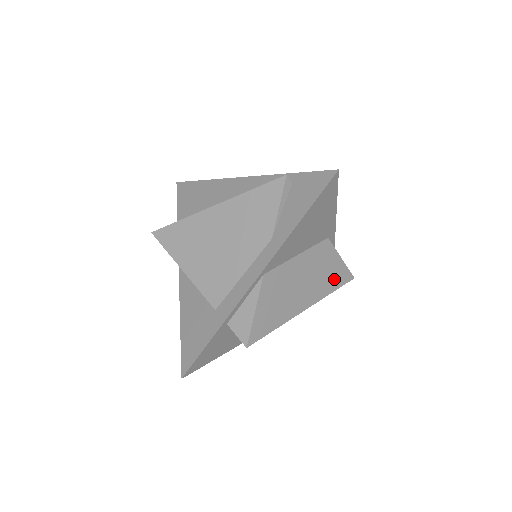
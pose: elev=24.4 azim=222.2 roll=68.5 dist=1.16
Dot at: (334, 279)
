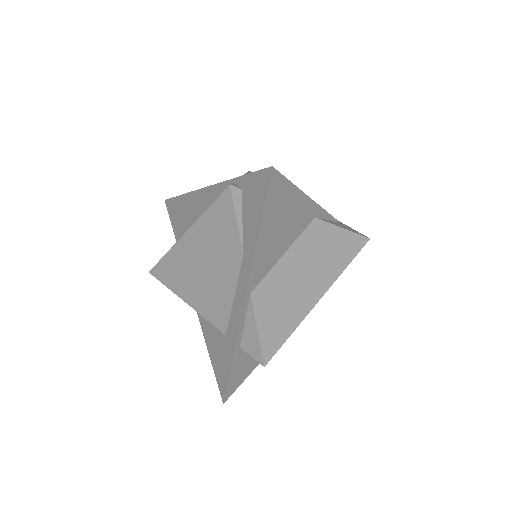
Dot at: (343, 253)
